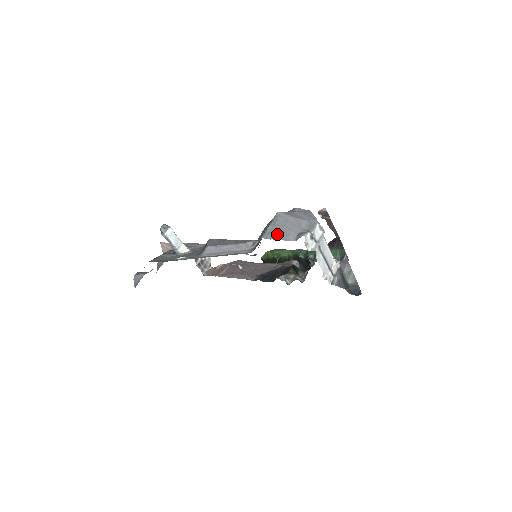
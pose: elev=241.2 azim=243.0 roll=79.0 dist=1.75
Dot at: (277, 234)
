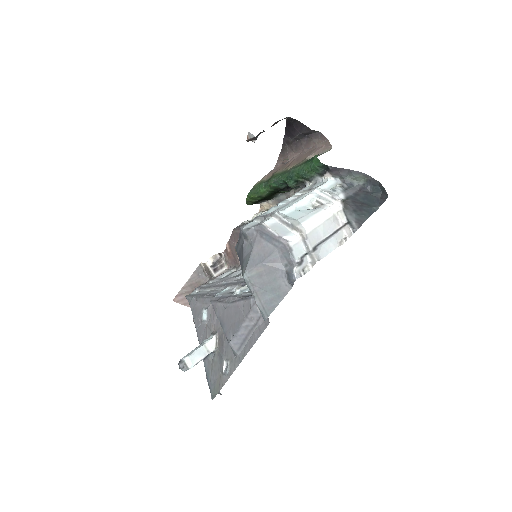
Dot at: (271, 300)
